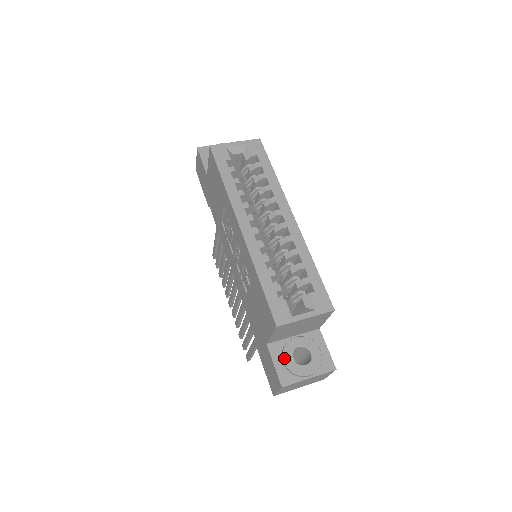
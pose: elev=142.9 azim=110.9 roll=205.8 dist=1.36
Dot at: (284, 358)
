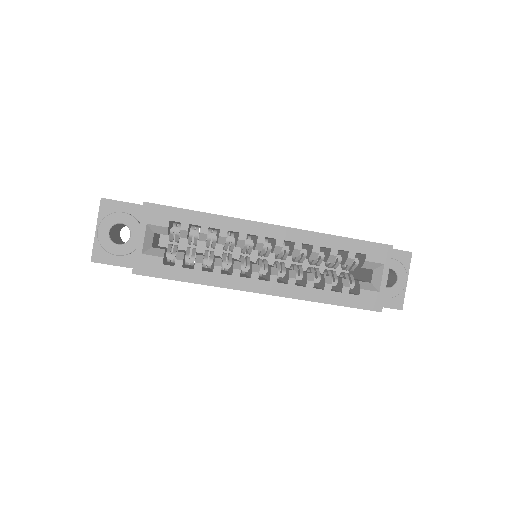
Dot at: occluded
